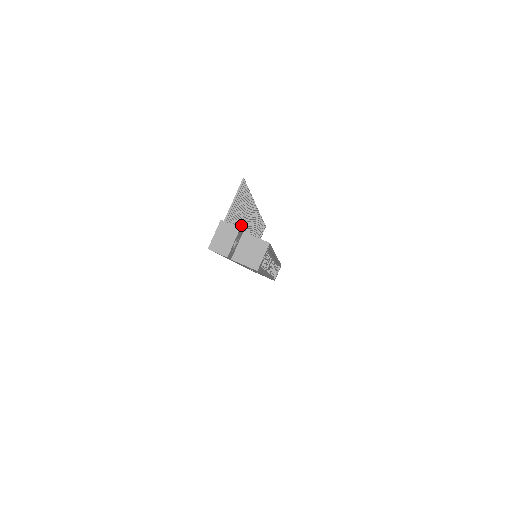
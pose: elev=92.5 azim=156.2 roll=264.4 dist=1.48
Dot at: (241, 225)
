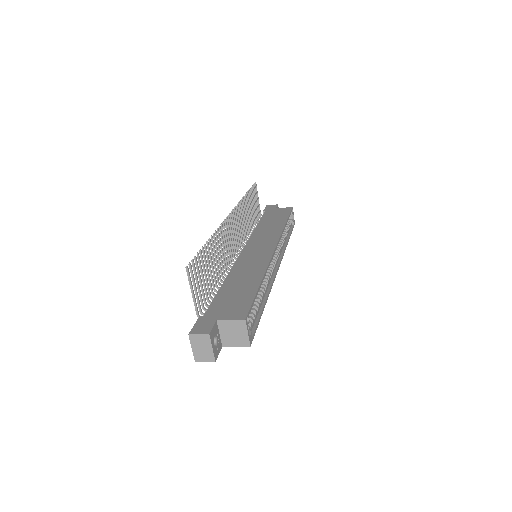
Dot at: (221, 260)
